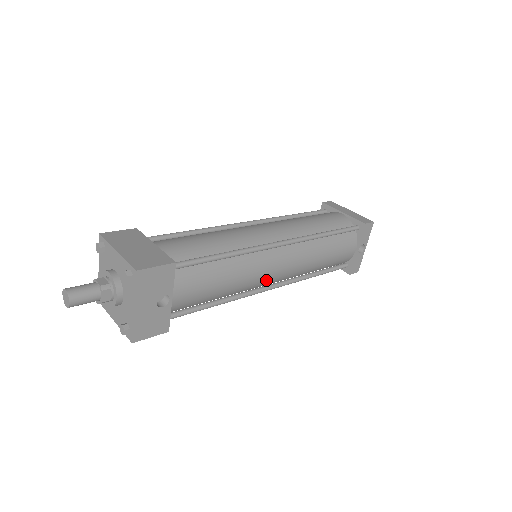
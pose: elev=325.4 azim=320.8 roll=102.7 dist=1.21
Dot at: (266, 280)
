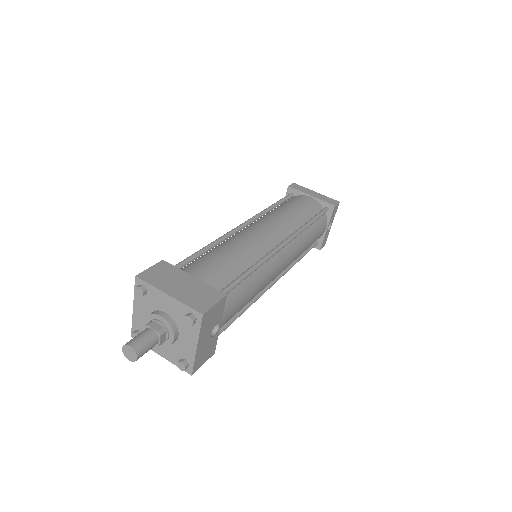
Dot at: (273, 279)
